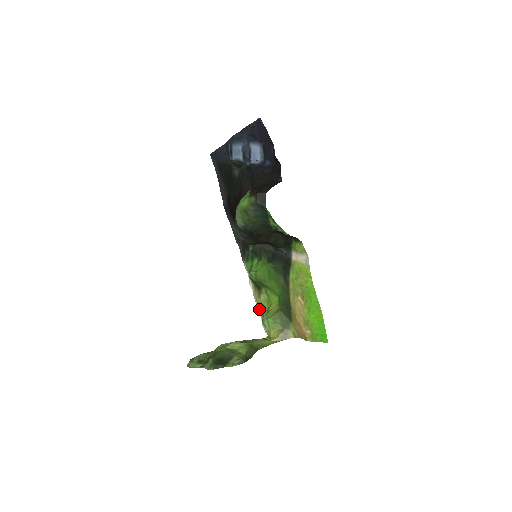
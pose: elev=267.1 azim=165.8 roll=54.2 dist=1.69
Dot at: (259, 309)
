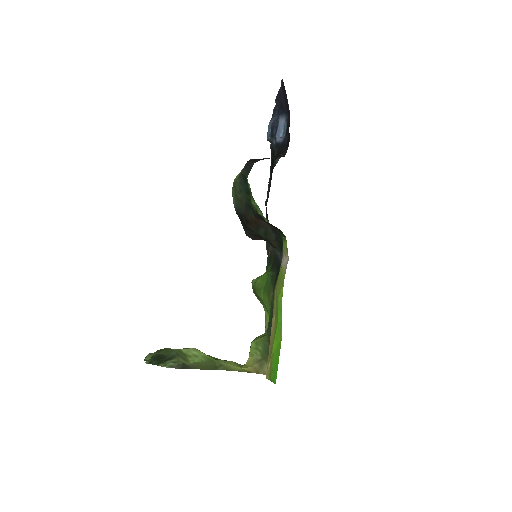
Dot at: occluded
